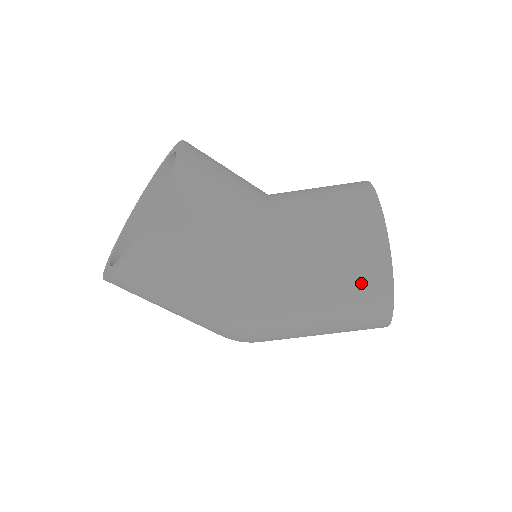
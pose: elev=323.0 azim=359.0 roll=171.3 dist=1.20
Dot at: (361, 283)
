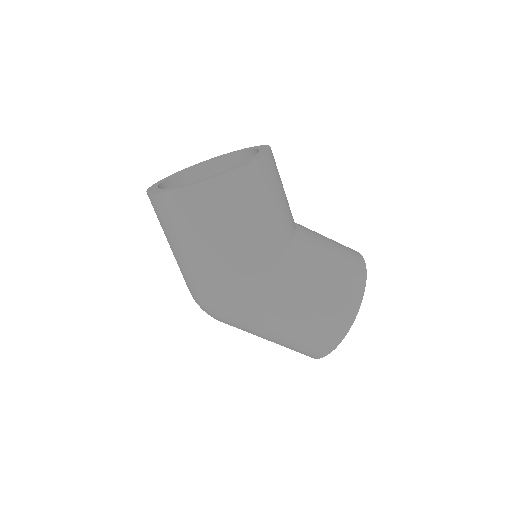
Dot at: (338, 303)
